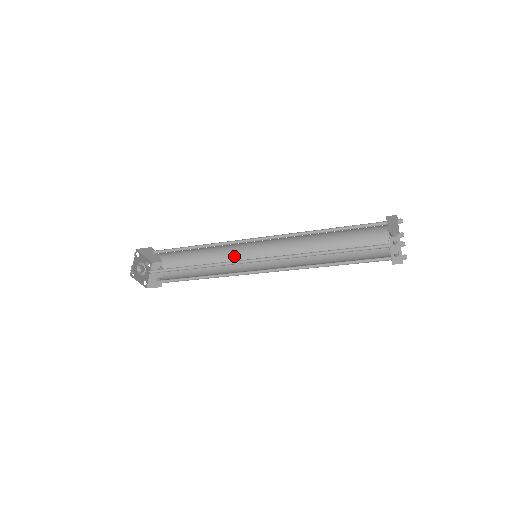
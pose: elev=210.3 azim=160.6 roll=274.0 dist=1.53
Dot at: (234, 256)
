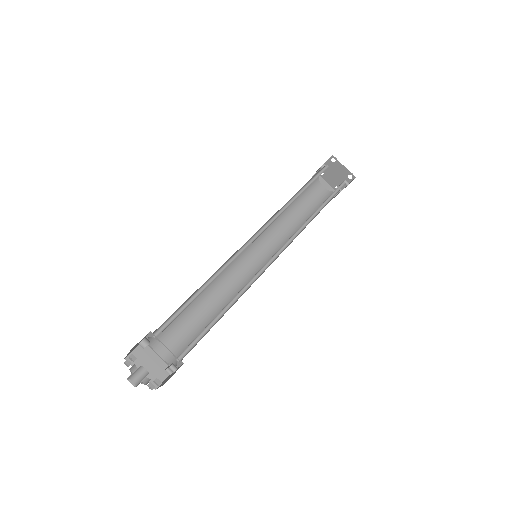
Dot at: occluded
